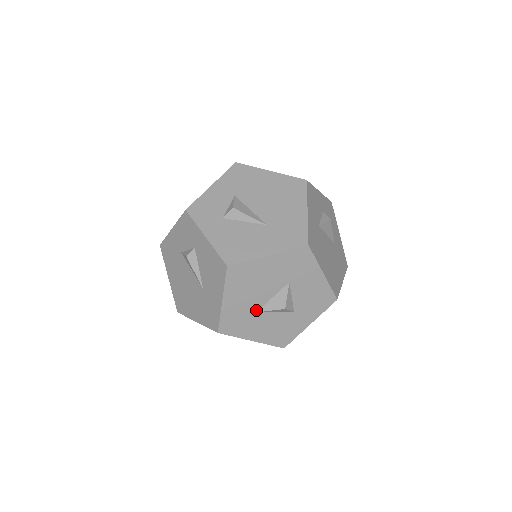
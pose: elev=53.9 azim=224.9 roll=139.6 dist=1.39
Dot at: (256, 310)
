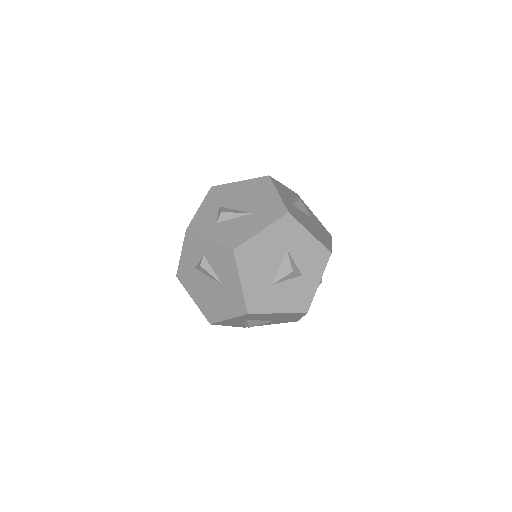
Dot at: (271, 283)
